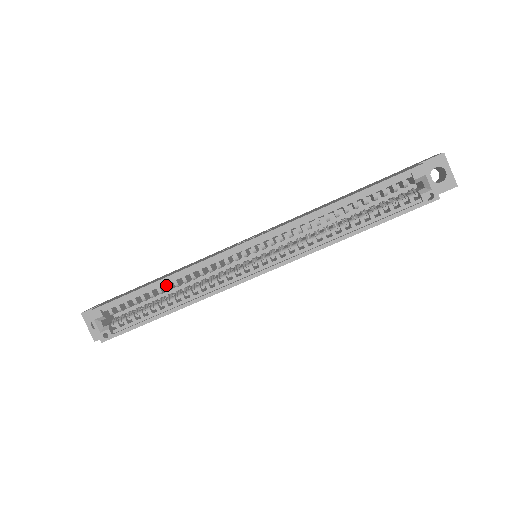
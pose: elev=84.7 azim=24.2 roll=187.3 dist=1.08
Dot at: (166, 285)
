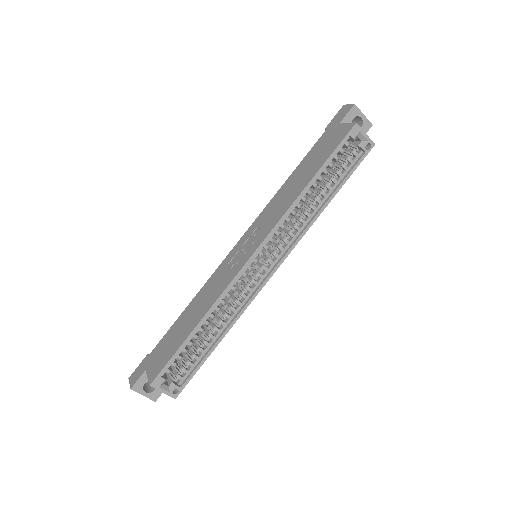
Dot at: (205, 322)
